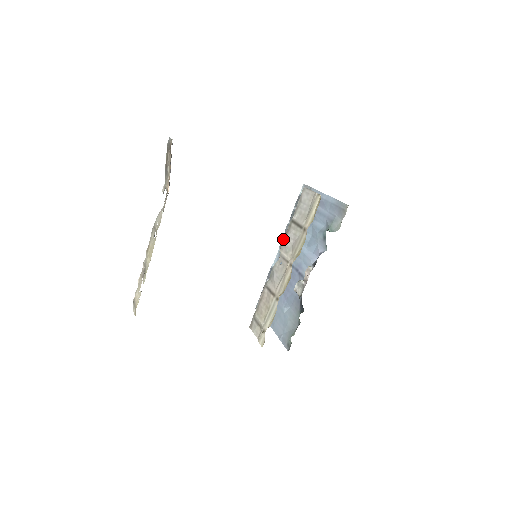
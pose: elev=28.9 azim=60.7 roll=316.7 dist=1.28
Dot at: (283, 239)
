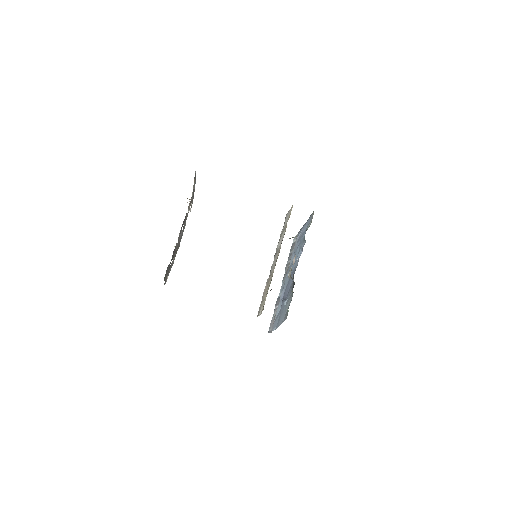
Dot at: (284, 275)
